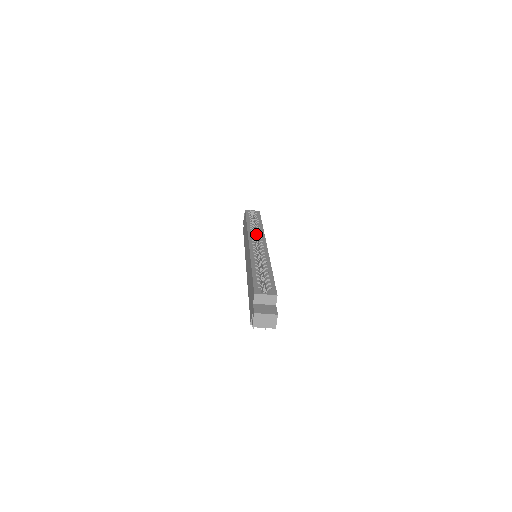
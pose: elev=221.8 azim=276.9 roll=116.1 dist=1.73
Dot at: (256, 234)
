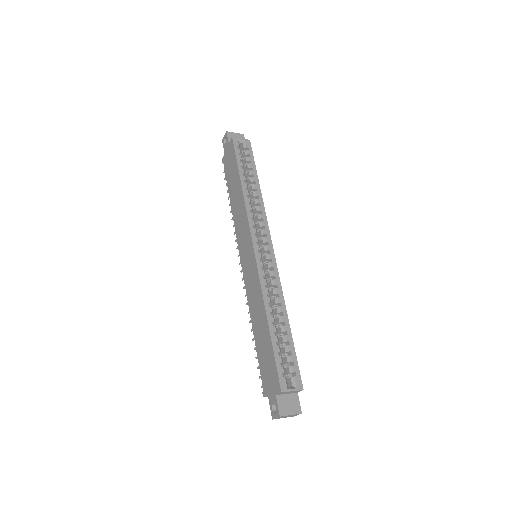
Dot at: (253, 209)
